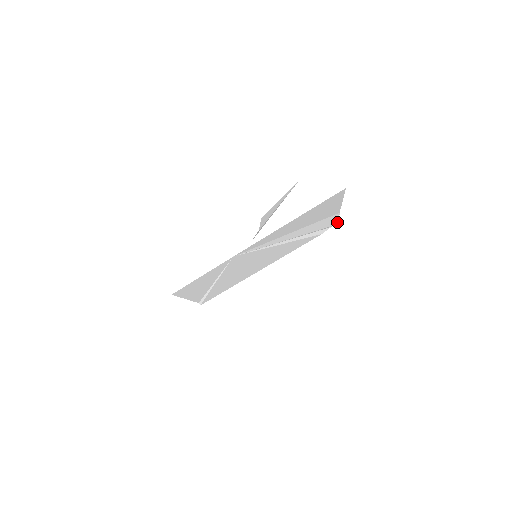
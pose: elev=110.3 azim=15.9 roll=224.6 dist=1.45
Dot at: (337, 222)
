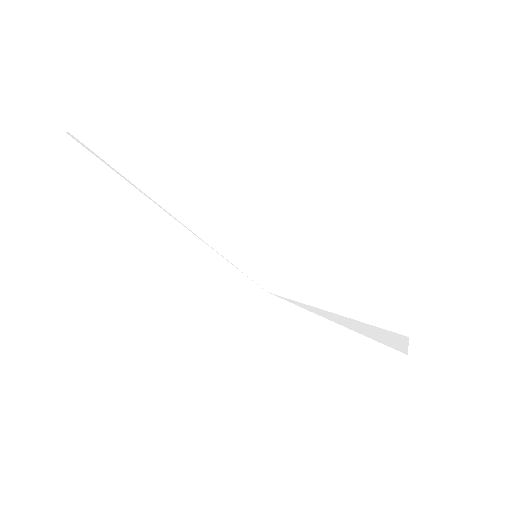
Dot at: occluded
